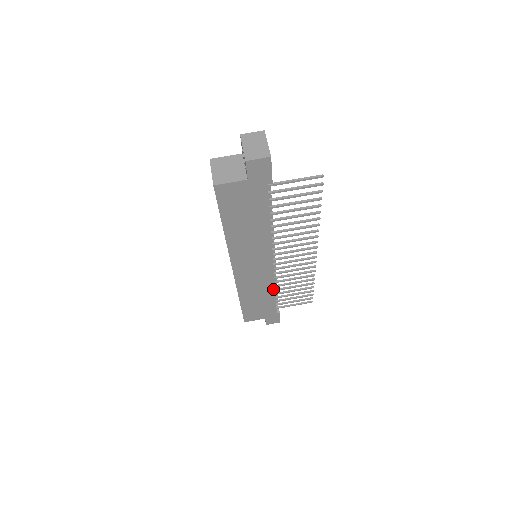
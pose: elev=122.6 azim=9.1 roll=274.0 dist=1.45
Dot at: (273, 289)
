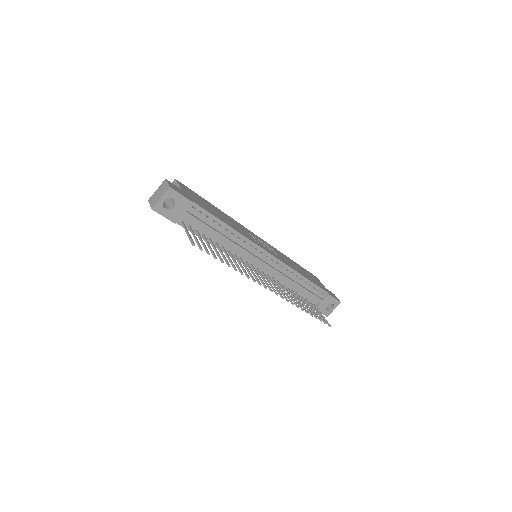
Dot at: (283, 288)
